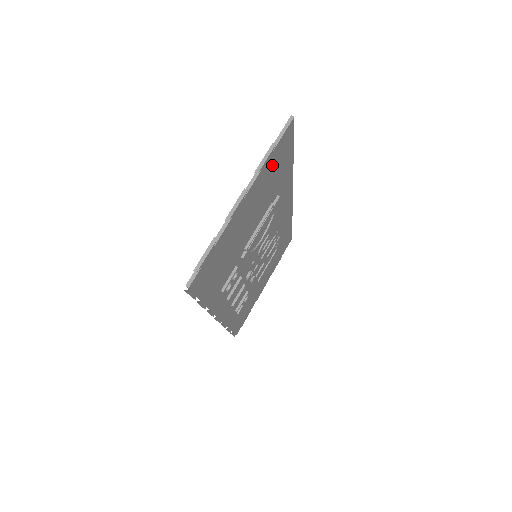
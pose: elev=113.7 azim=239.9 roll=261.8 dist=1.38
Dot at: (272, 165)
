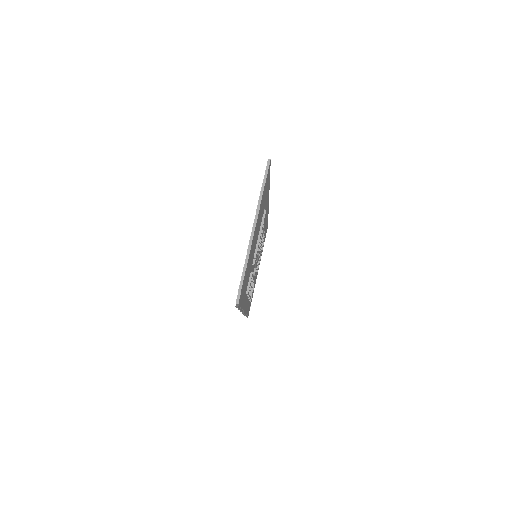
Dot at: (263, 197)
